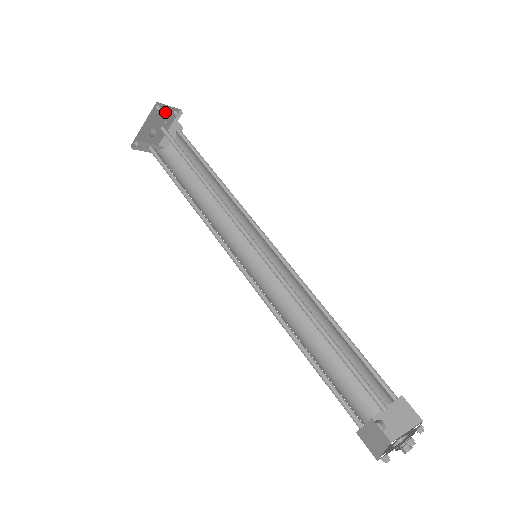
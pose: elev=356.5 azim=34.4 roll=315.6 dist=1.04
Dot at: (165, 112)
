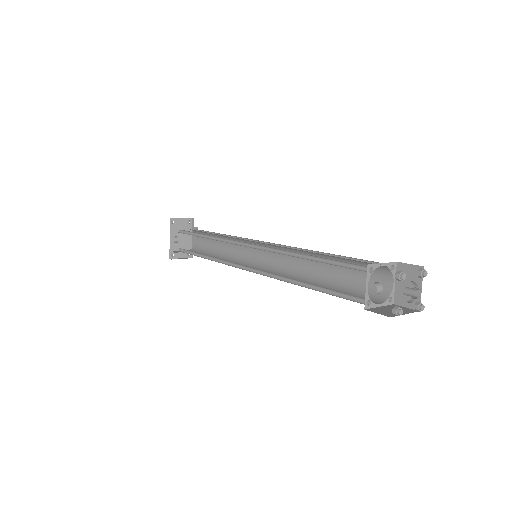
Dot at: (181, 224)
